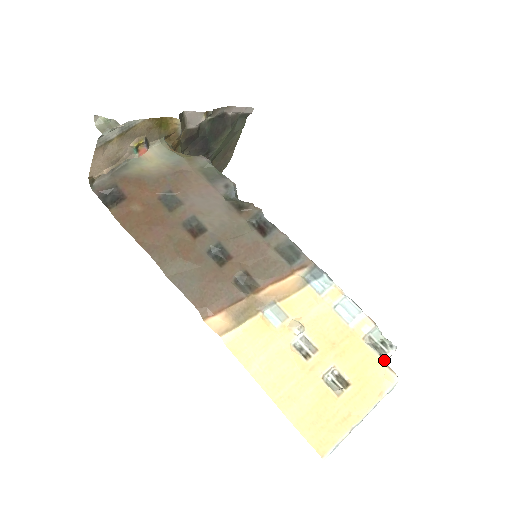
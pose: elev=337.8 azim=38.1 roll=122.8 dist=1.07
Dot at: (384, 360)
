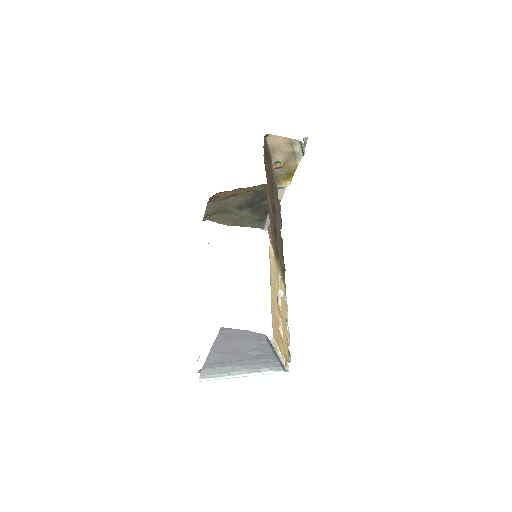
Dot at: (289, 356)
